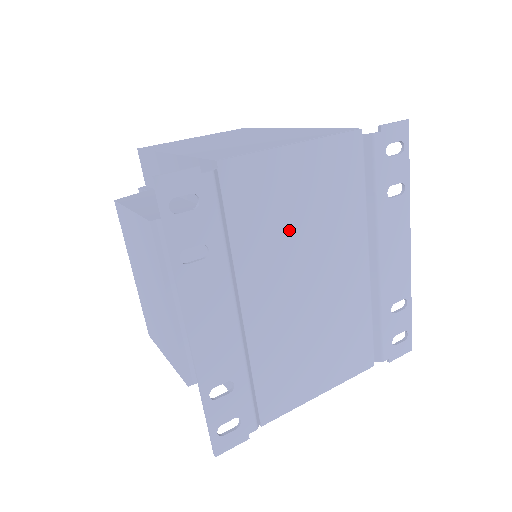
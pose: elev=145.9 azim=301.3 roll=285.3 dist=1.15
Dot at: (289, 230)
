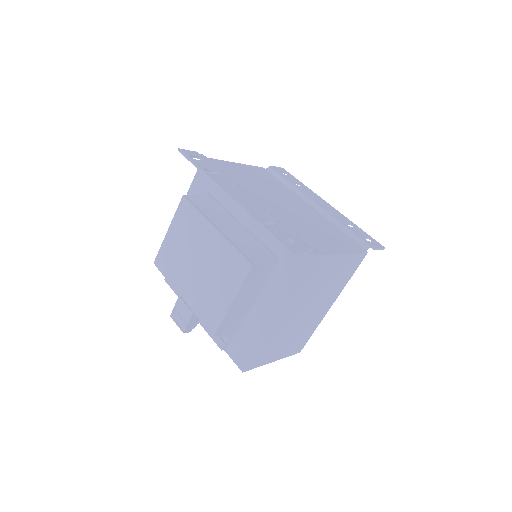
Dot at: (255, 184)
